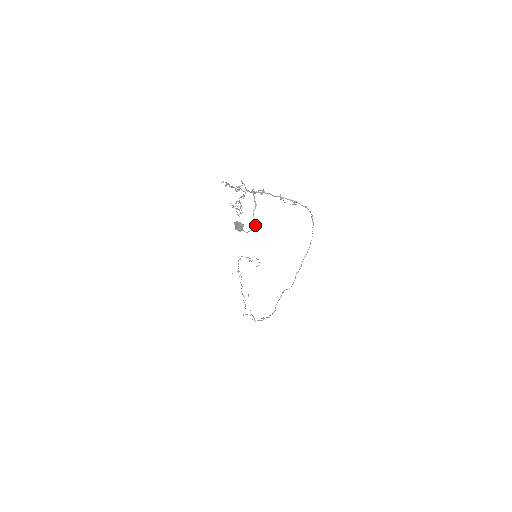
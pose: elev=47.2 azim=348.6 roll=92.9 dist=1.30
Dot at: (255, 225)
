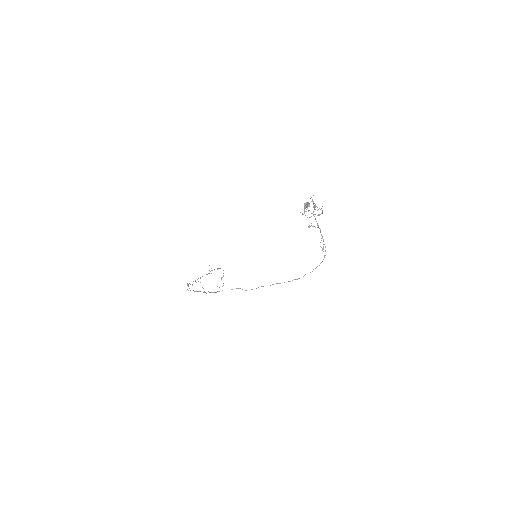
Dot at: occluded
